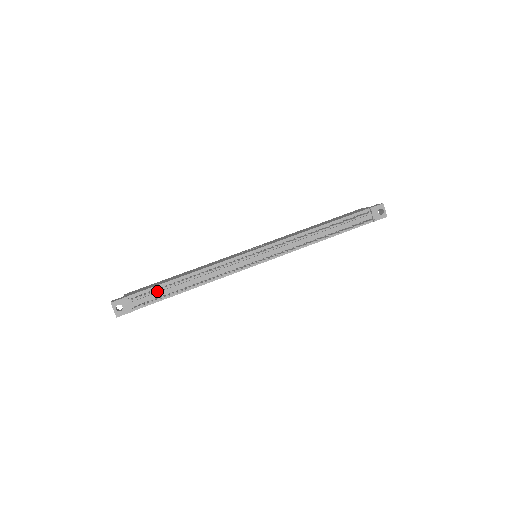
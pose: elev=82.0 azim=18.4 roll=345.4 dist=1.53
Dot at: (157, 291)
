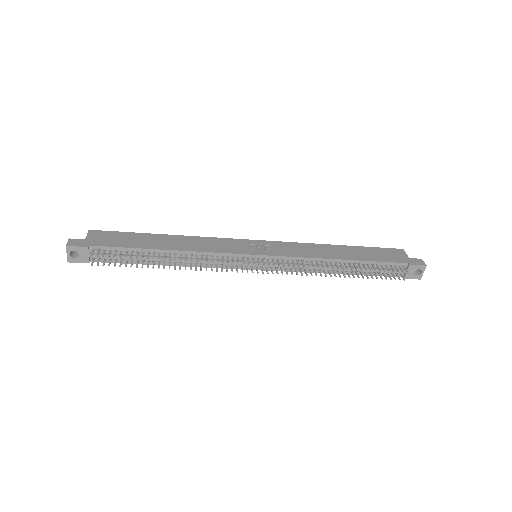
Dot at: (125, 253)
